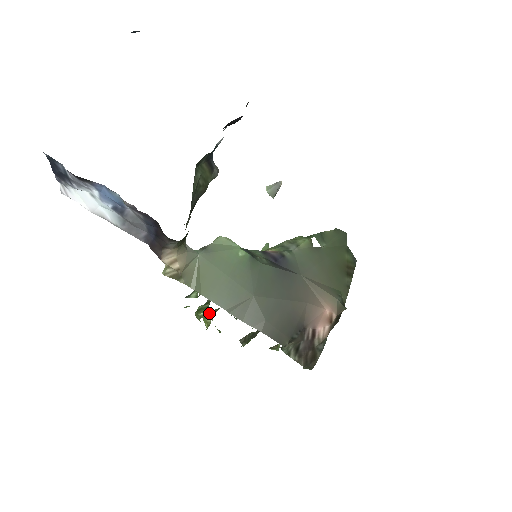
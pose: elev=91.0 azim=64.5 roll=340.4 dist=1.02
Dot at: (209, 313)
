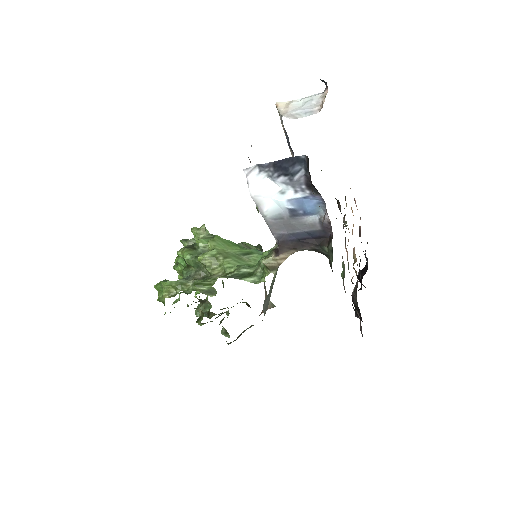
Dot at: (211, 290)
